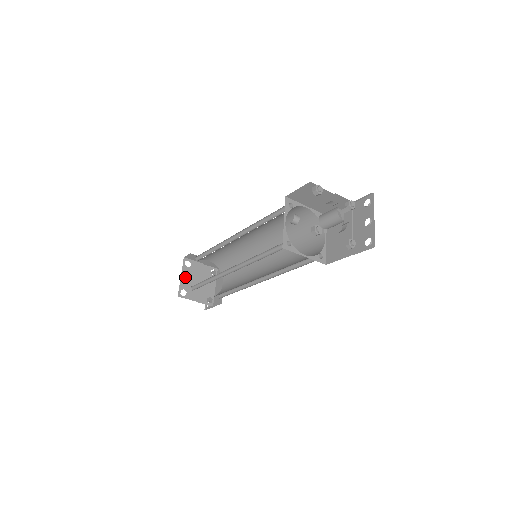
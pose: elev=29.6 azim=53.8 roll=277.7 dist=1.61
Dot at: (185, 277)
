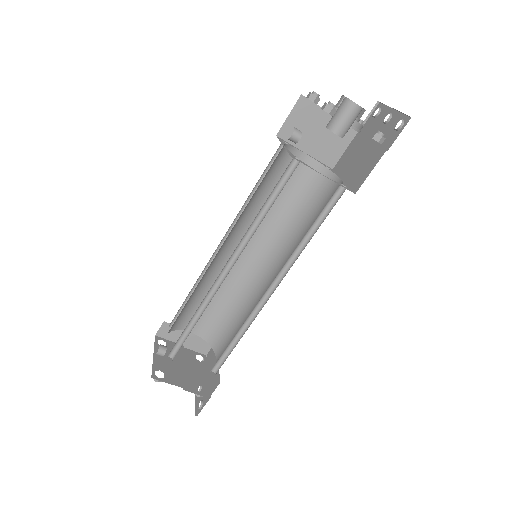
Dot at: (160, 350)
